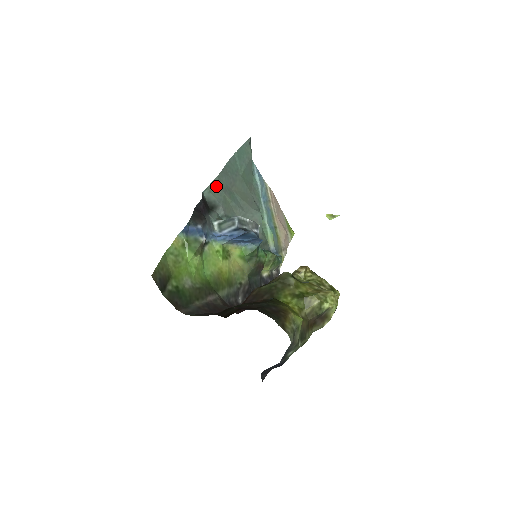
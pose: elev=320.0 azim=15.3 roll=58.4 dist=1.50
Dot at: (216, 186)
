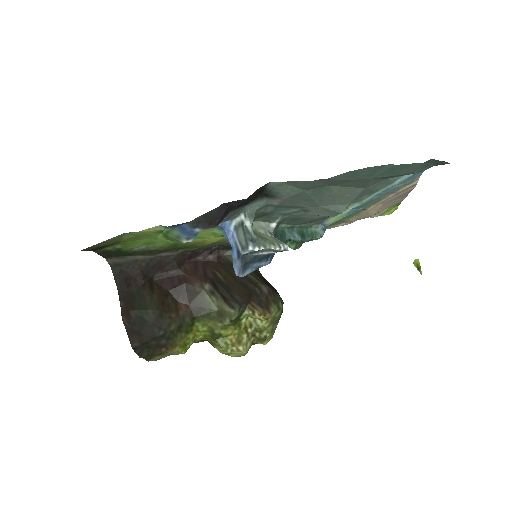
Dot at: (300, 184)
